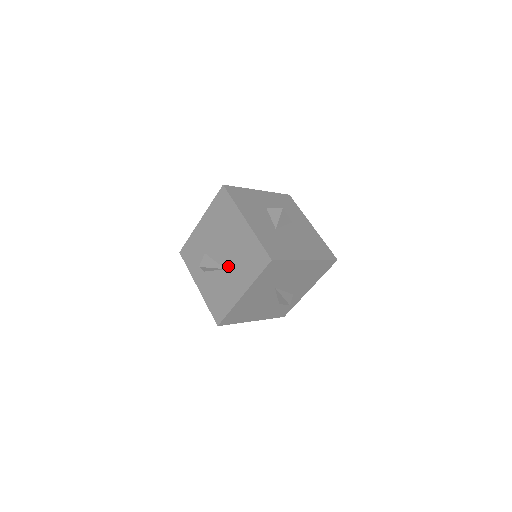
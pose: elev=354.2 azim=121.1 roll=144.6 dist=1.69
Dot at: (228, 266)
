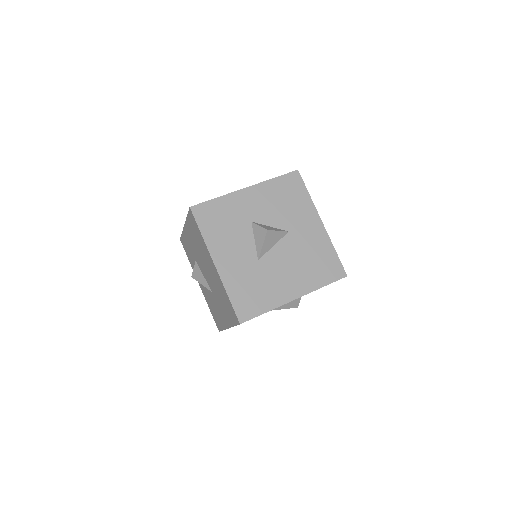
Dot at: (213, 292)
